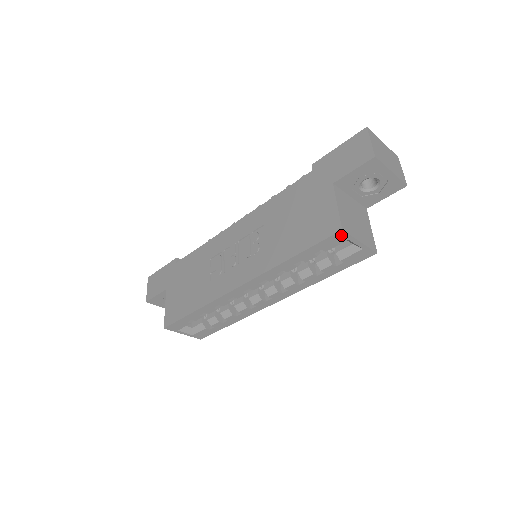
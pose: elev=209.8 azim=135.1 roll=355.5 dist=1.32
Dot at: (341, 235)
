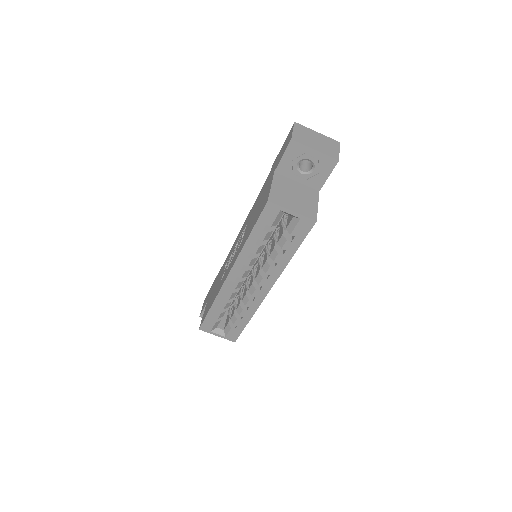
Dot at: (271, 206)
